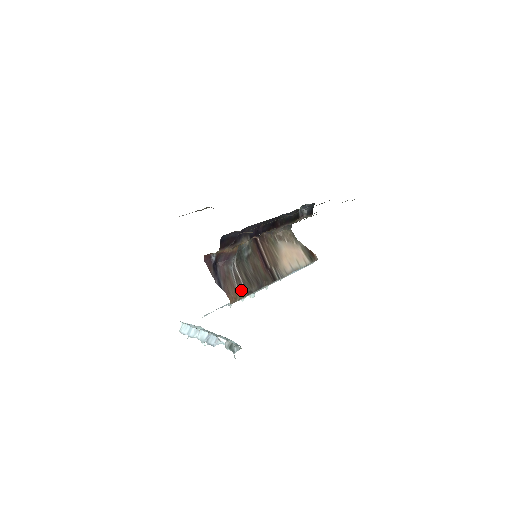
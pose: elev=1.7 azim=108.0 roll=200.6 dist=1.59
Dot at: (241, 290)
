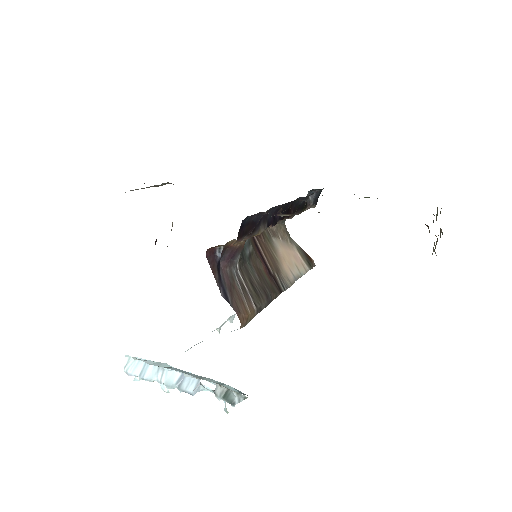
Dot at: (251, 306)
